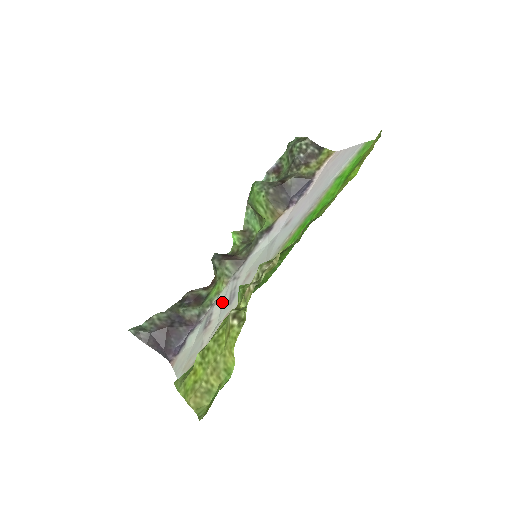
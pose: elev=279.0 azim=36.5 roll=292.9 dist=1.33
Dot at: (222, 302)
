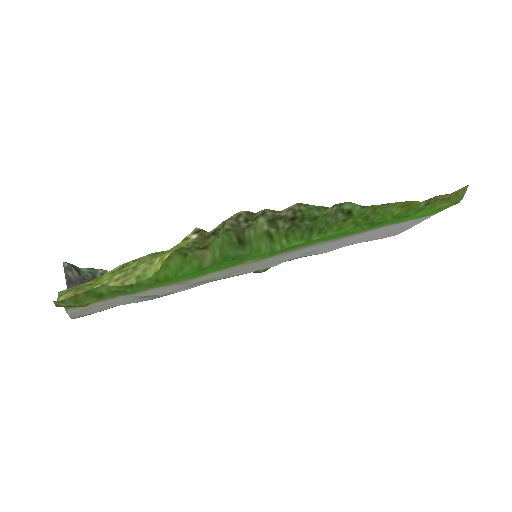
Dot at: (183, 290)
